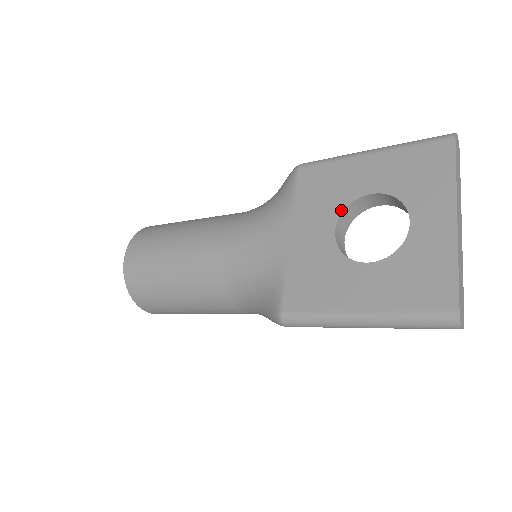
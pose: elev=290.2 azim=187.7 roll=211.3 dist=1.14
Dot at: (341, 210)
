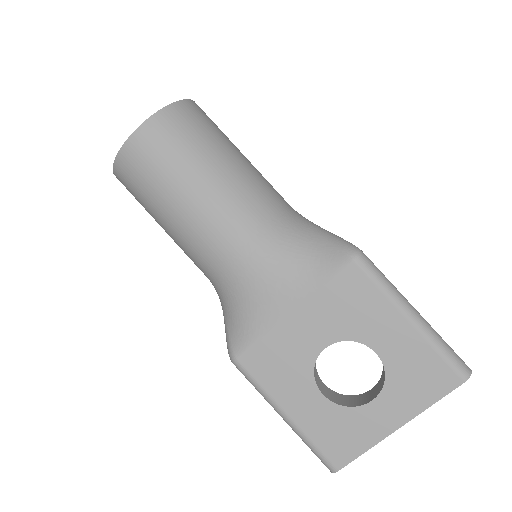
Dot at: (345, 339)
